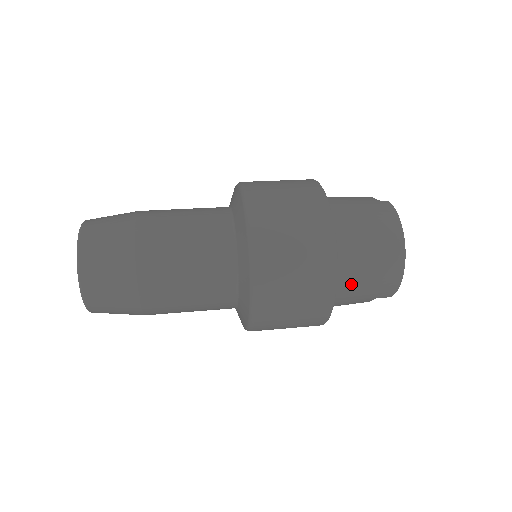
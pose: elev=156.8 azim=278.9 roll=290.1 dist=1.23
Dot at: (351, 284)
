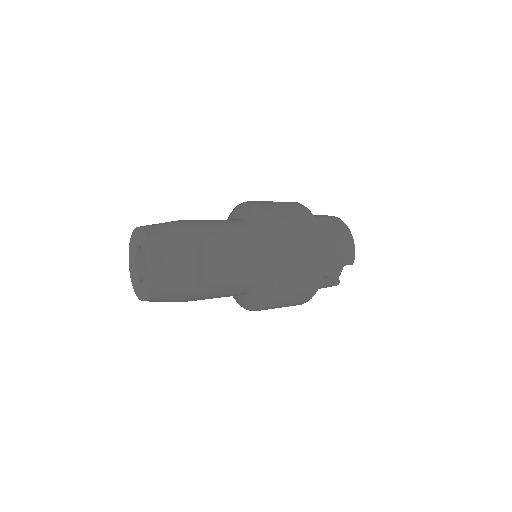
Dot at: (327, 243)
